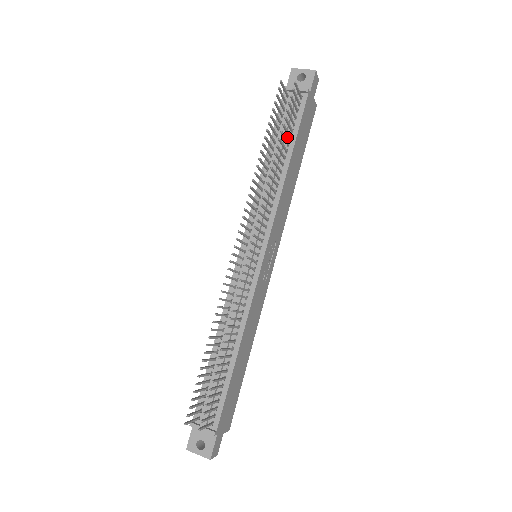
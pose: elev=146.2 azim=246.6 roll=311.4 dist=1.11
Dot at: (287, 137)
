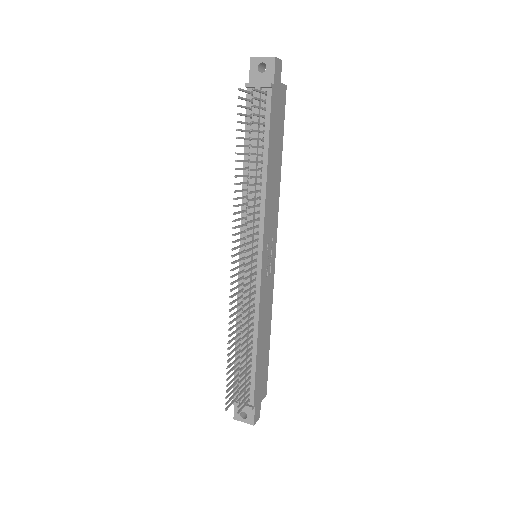
Dot at: occluded
